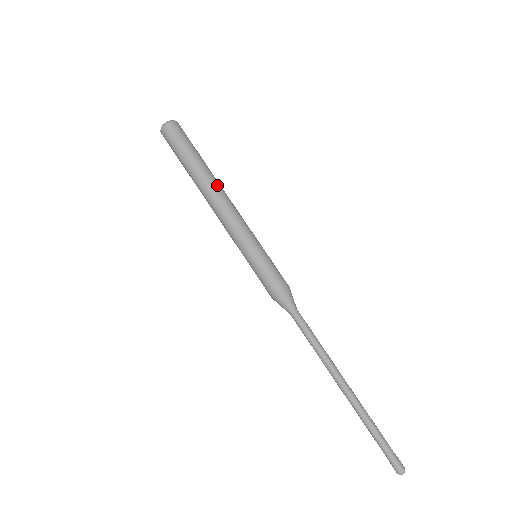
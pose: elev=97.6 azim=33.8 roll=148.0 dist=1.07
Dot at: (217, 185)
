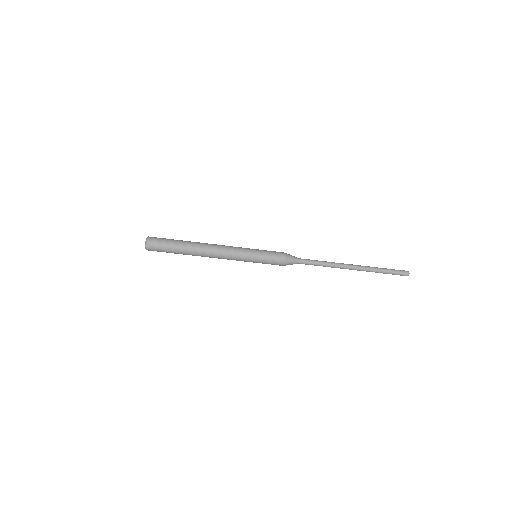
Dot at: (203, 249)
